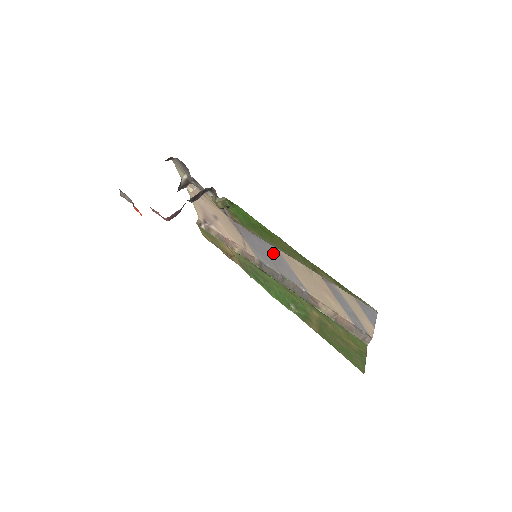
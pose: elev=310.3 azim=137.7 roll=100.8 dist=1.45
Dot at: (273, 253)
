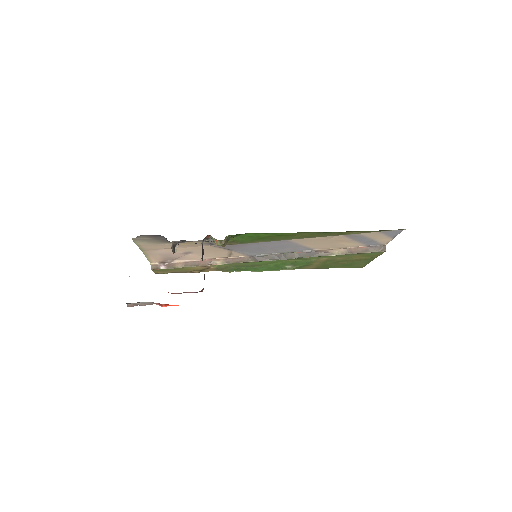
Dot at: (277, 244)
